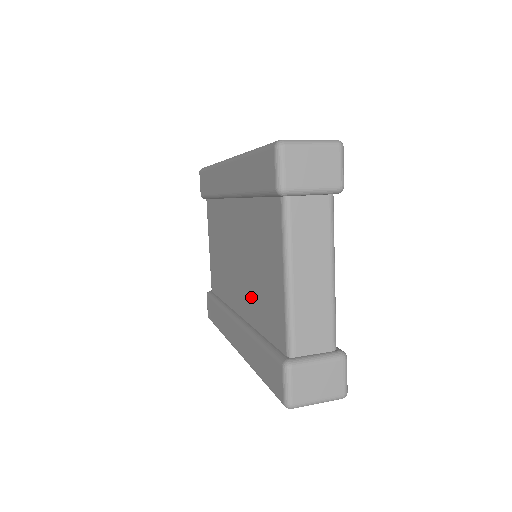
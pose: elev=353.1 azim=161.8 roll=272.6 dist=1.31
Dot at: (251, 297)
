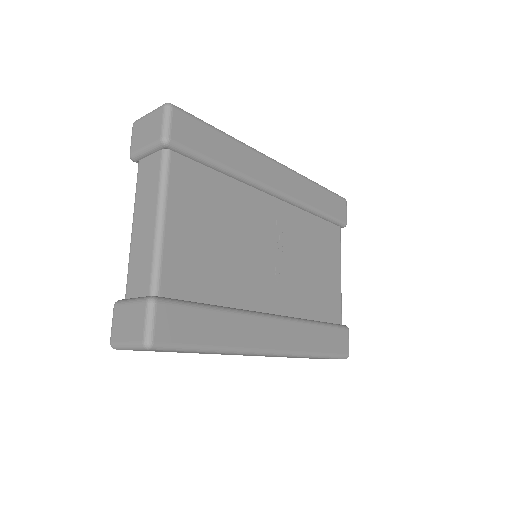
Dot at: occluded
